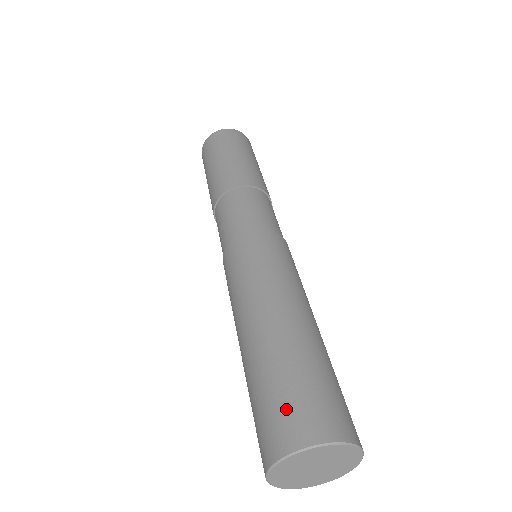
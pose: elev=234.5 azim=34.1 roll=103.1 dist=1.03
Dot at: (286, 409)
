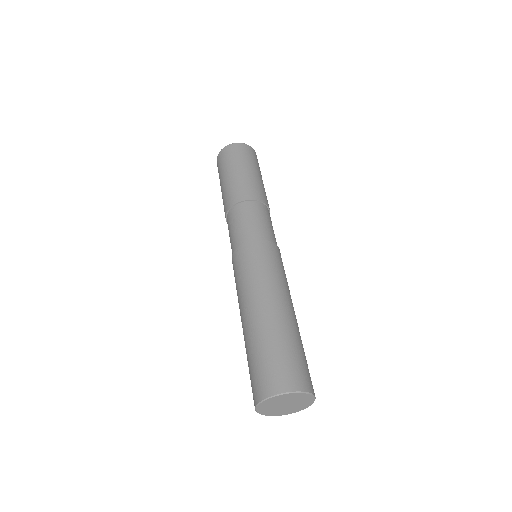
Dot at: (267, 371)
